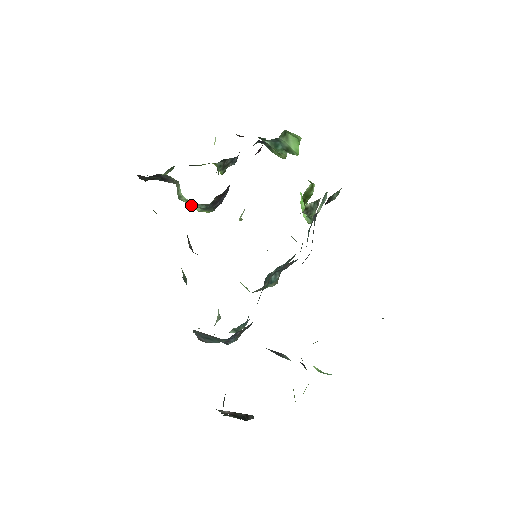
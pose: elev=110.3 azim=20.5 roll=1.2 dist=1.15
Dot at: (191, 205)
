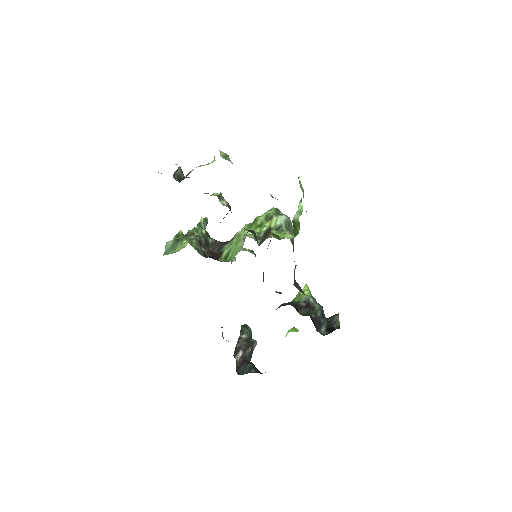
Dot at: occluded
